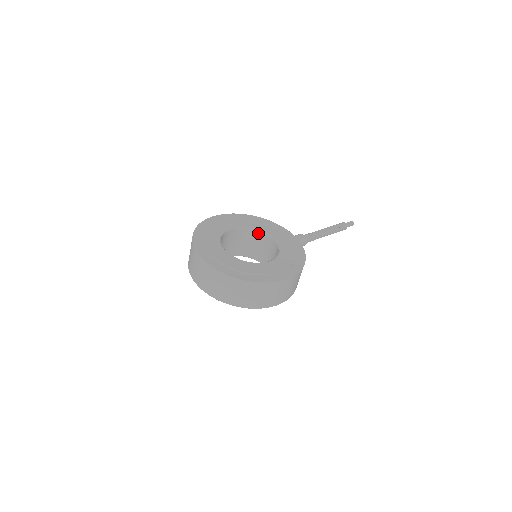
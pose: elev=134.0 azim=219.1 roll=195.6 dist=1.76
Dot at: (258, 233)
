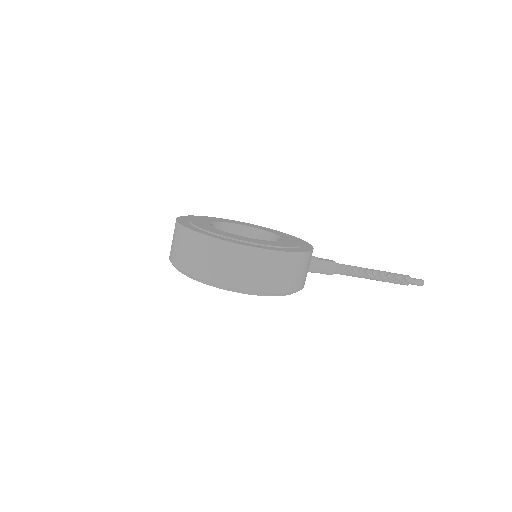
Dot at: (269, 237)
